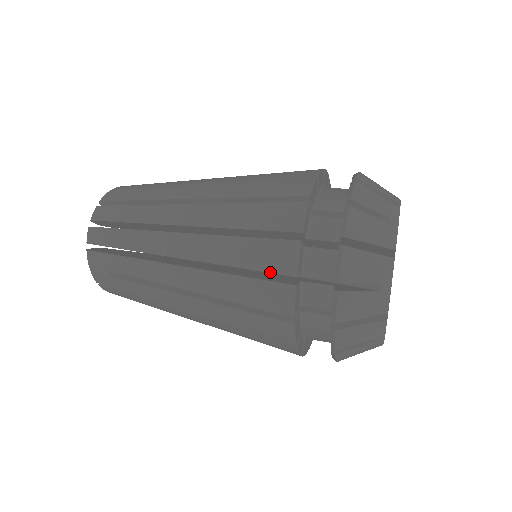
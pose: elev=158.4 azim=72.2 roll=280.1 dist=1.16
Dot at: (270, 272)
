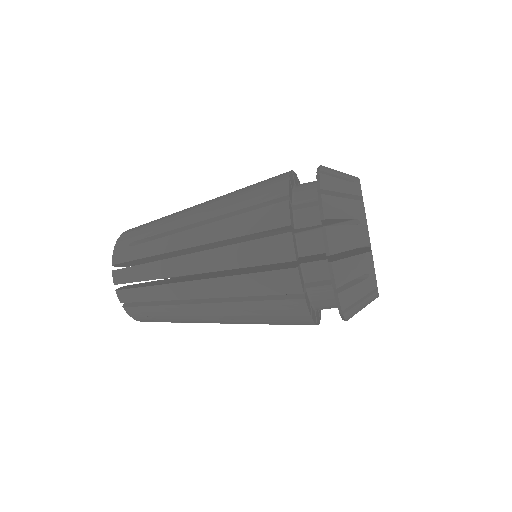
Dot at: (269, 183)
